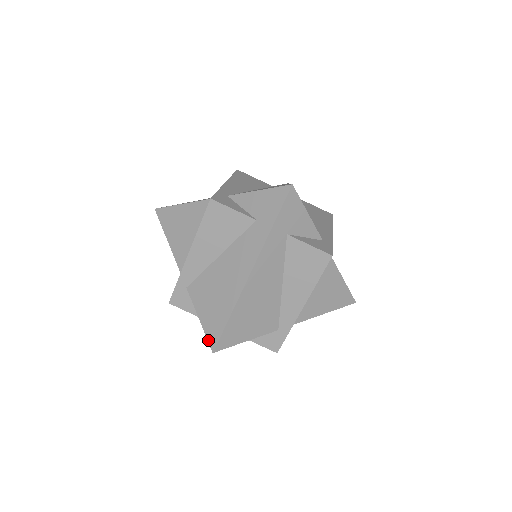
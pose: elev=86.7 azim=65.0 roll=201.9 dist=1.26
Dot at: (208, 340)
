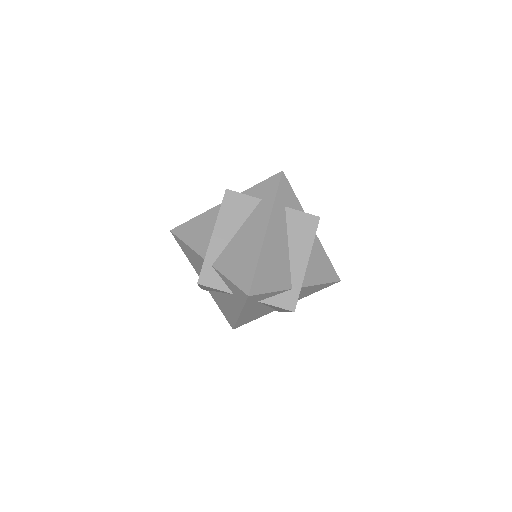
Dot at: occluded
